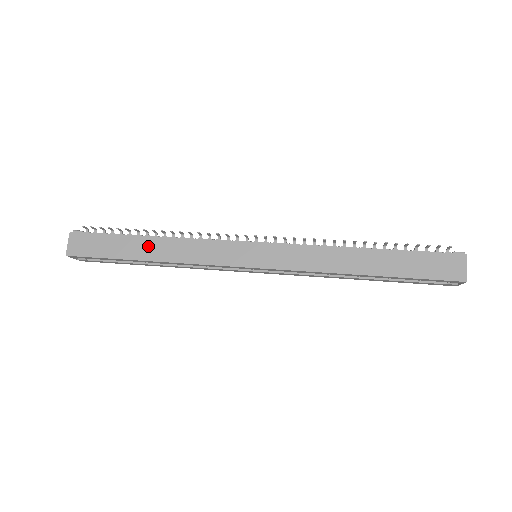
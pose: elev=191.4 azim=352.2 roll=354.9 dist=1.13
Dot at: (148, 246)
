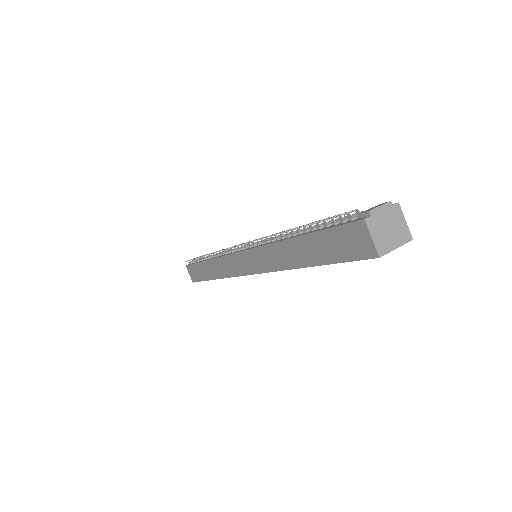
Dot at: (209, 268)
